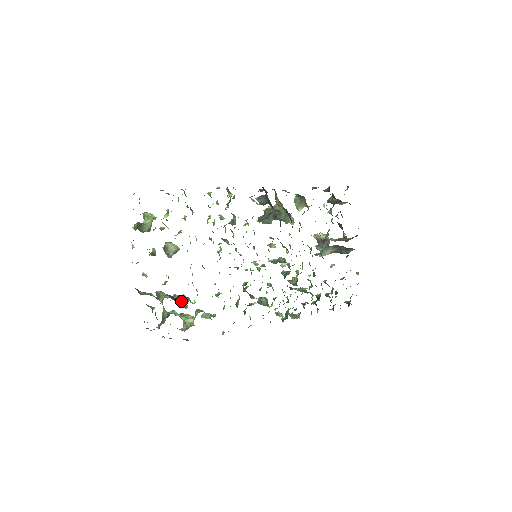
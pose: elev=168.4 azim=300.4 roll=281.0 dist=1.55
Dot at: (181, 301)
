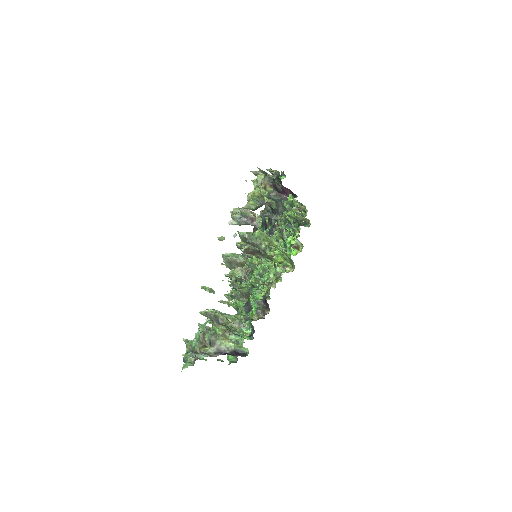
Dot at: occluded
